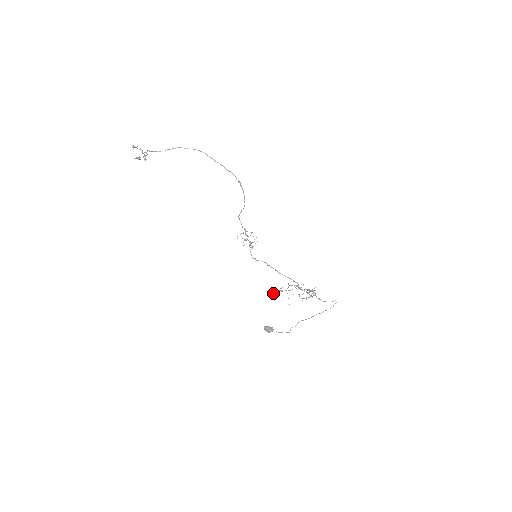
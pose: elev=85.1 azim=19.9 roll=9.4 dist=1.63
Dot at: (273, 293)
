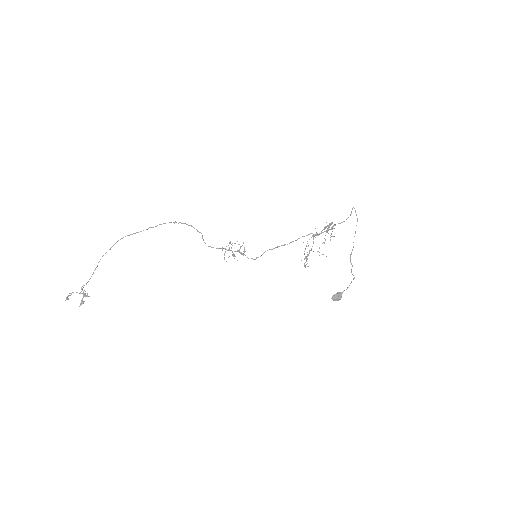
Dot at: occluded
